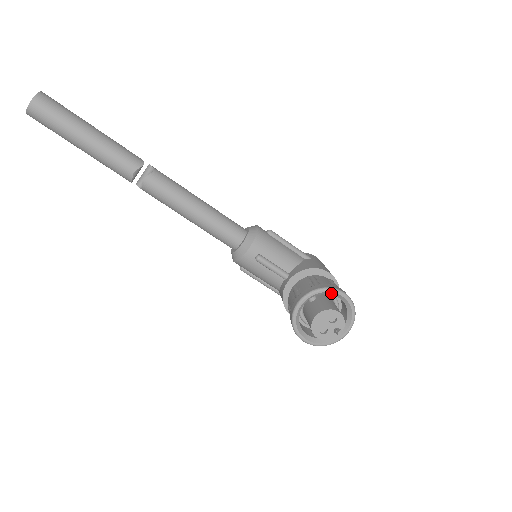
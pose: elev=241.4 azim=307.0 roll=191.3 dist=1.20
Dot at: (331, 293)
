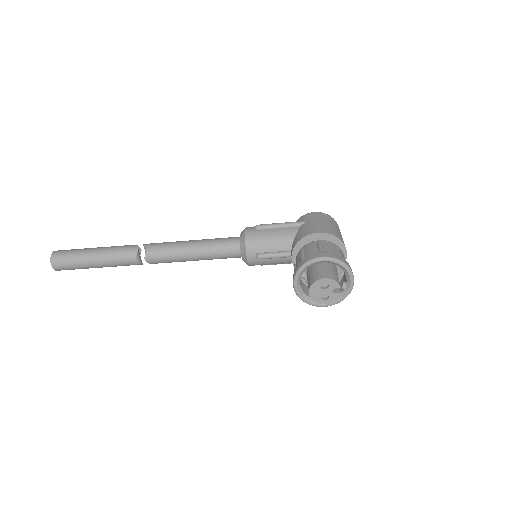
Dot at: (312, 264)
